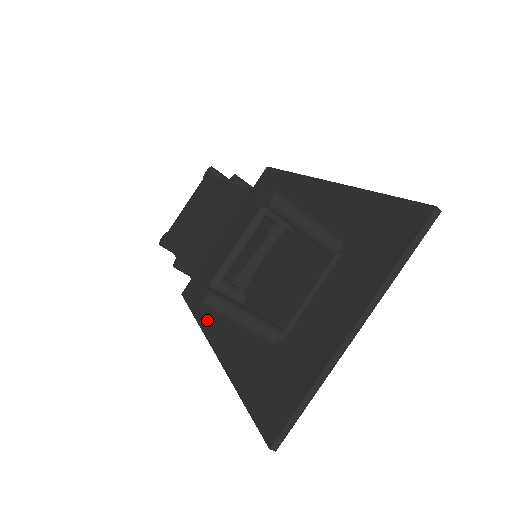
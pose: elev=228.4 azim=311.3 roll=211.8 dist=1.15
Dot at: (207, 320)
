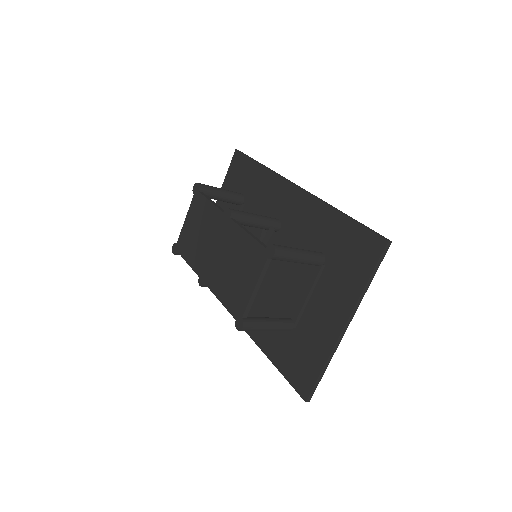
Dot at: occluded
